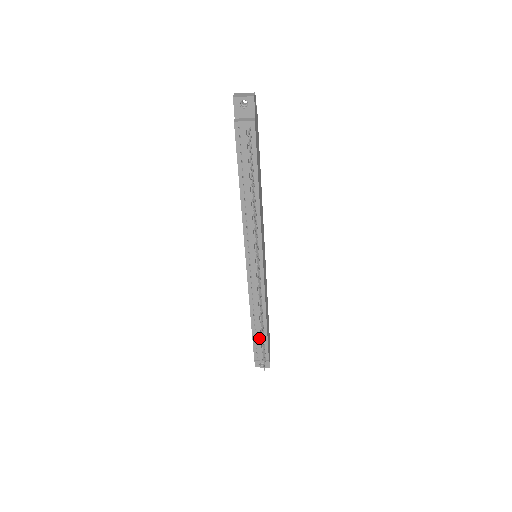
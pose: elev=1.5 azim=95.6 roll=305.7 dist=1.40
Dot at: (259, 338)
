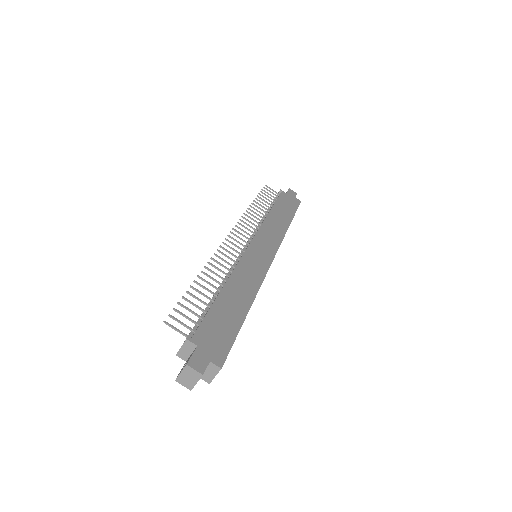
Dot at: (203, 313)
